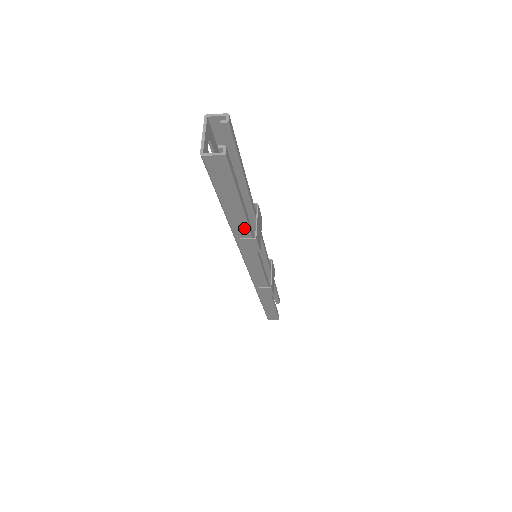
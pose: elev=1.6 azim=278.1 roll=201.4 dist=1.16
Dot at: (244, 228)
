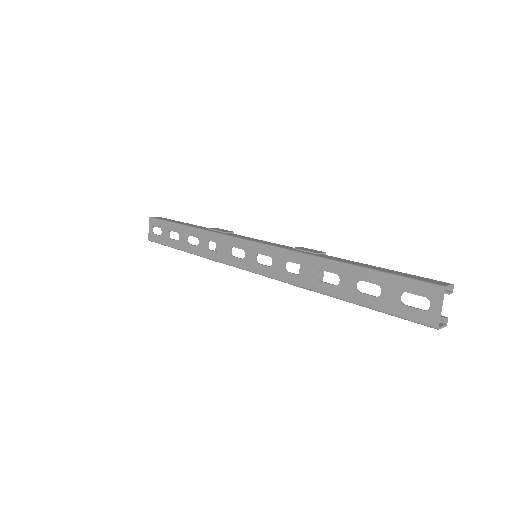
Dot at: occluded
